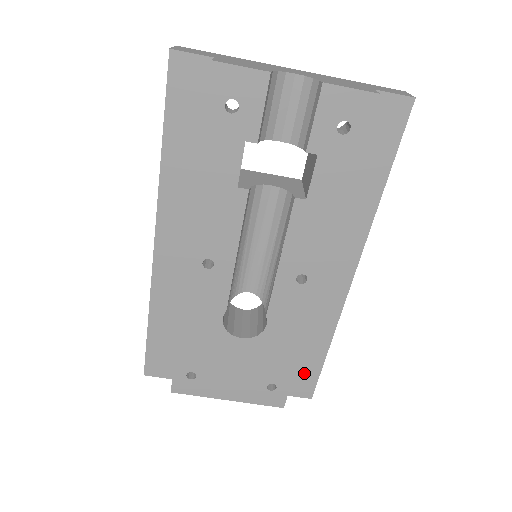
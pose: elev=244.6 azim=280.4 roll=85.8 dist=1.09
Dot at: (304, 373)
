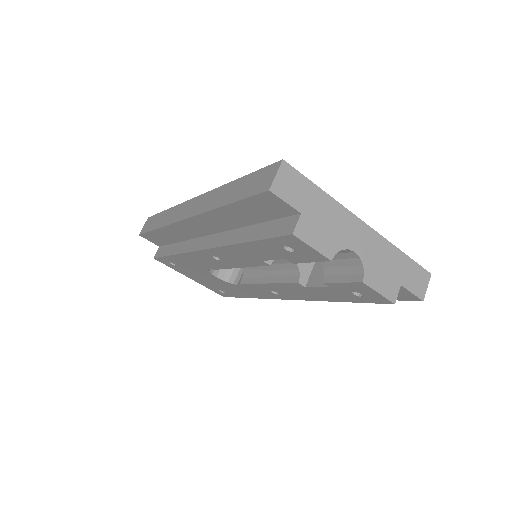
Dot at: occluded
